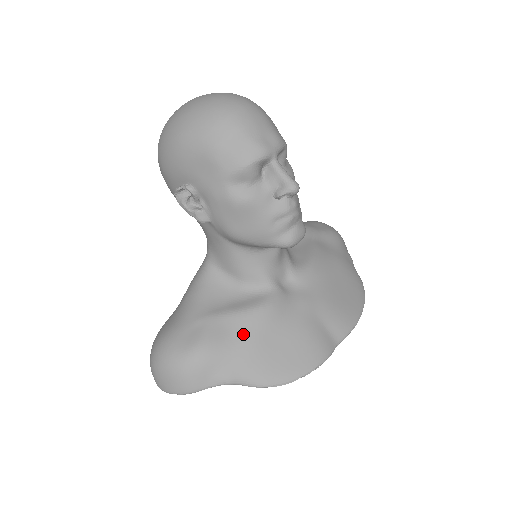
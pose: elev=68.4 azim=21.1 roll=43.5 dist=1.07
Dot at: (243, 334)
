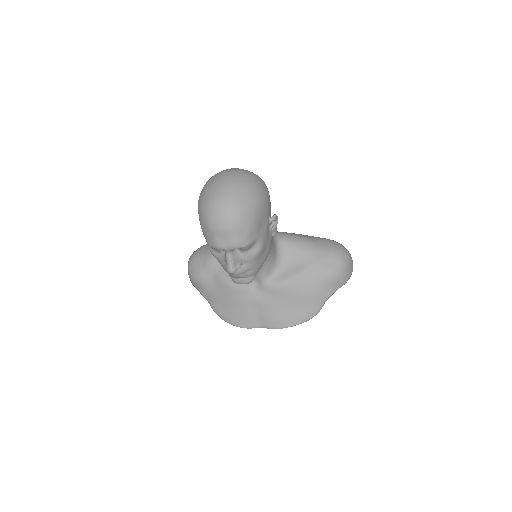
Dot at: (216, 287)
